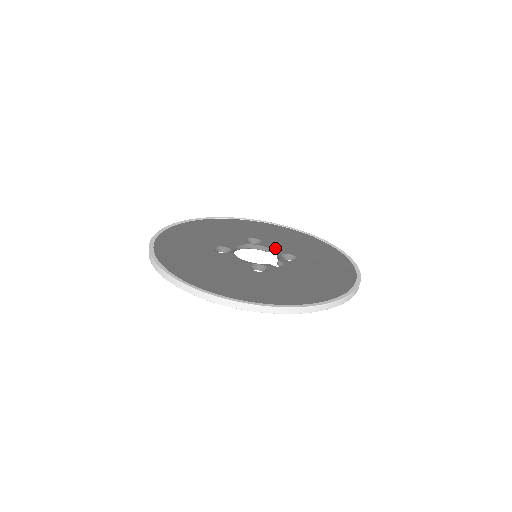
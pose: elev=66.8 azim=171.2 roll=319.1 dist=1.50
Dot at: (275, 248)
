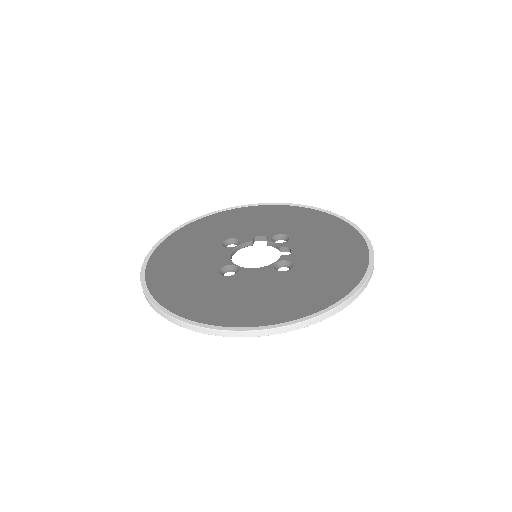
Dot at: (255, 237)
